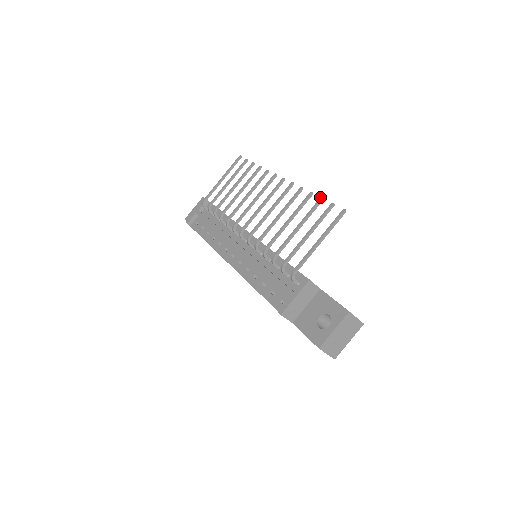
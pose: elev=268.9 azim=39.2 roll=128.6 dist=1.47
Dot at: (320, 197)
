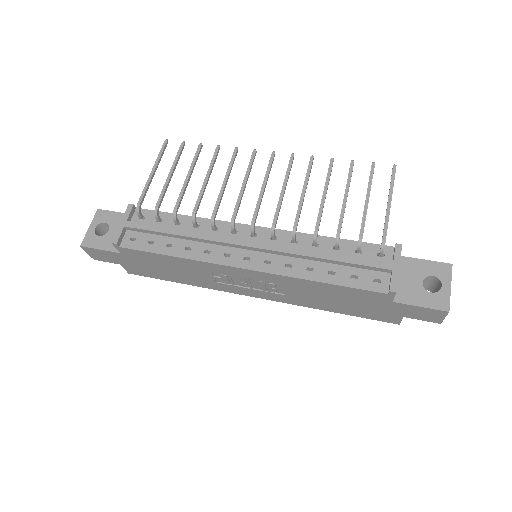
Dot at: (351, 160)
